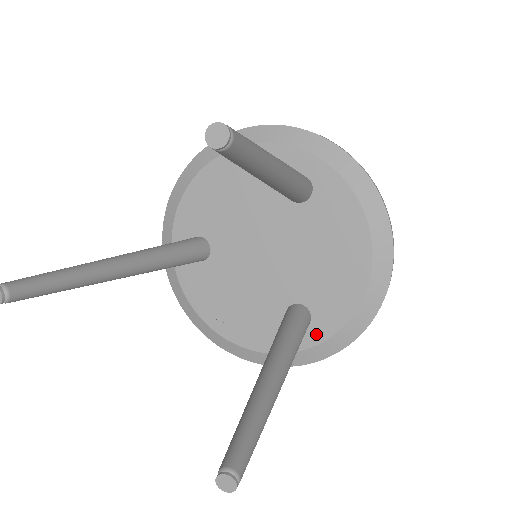
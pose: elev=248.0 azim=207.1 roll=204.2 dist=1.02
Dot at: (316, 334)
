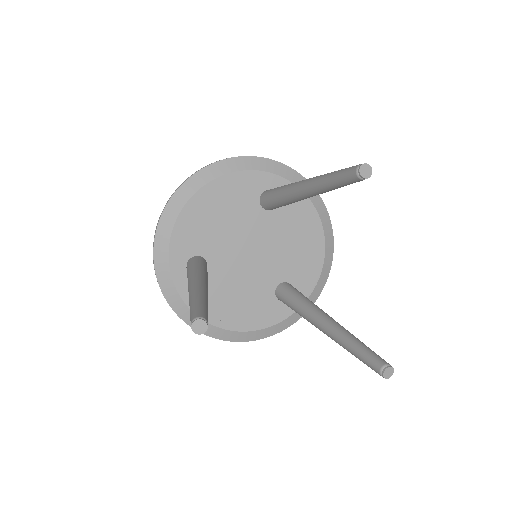
Dot at: occluded
